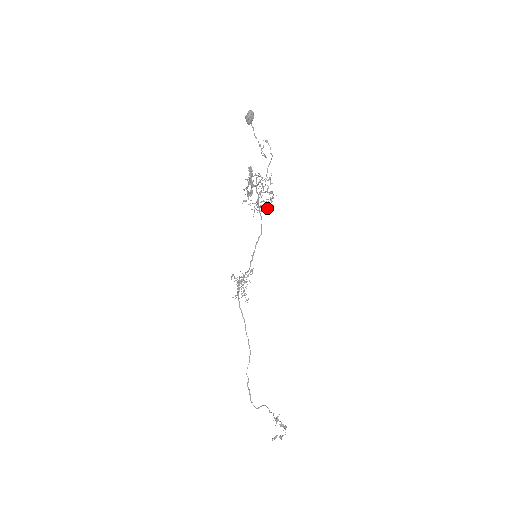
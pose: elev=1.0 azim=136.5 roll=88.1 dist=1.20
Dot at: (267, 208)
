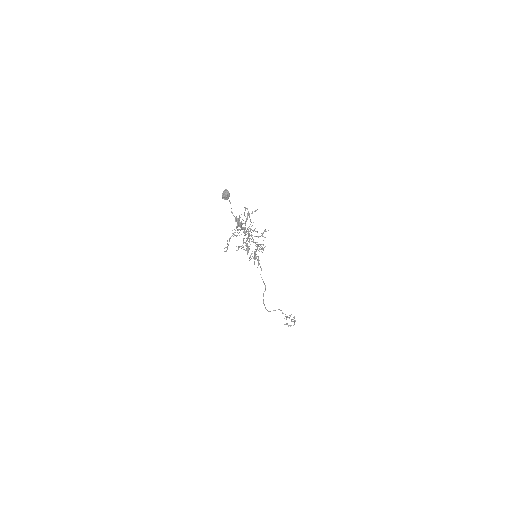
Dot at: occluded
